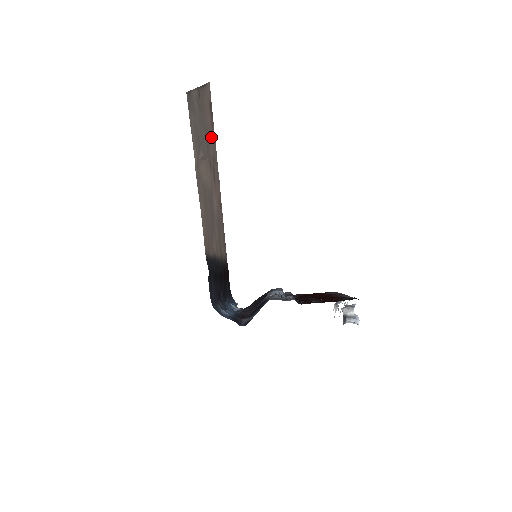
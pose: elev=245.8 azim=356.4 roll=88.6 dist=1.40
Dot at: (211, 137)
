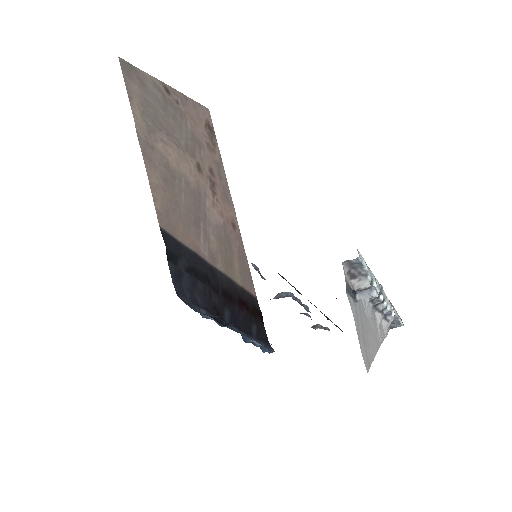
Dot at: (207, 150)
